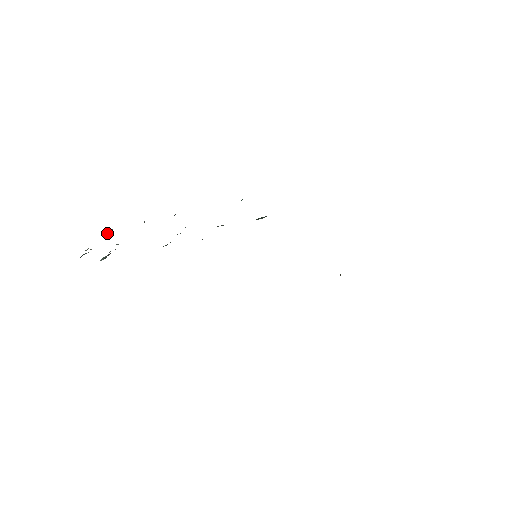
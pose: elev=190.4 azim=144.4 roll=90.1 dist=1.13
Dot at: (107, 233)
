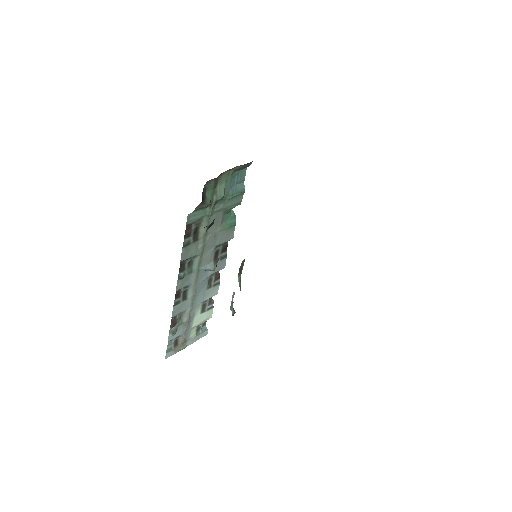
Dot at: (201, 331)
